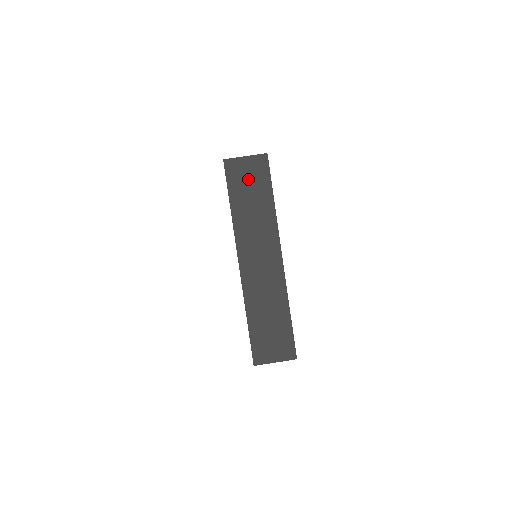
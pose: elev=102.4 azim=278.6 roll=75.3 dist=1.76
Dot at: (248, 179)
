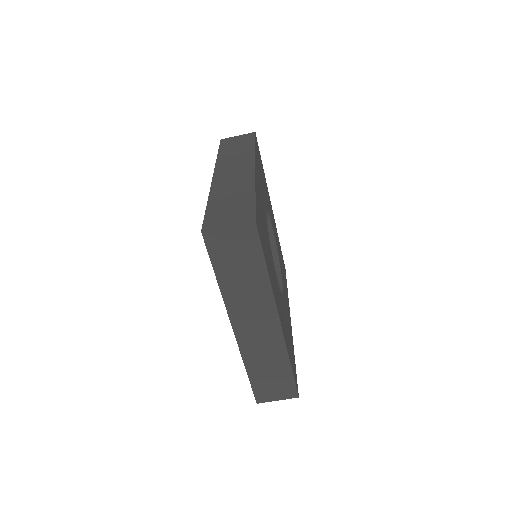
Dot at: (234, 250)
